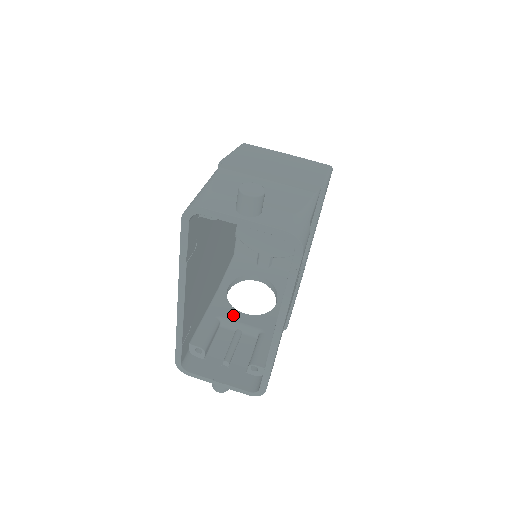
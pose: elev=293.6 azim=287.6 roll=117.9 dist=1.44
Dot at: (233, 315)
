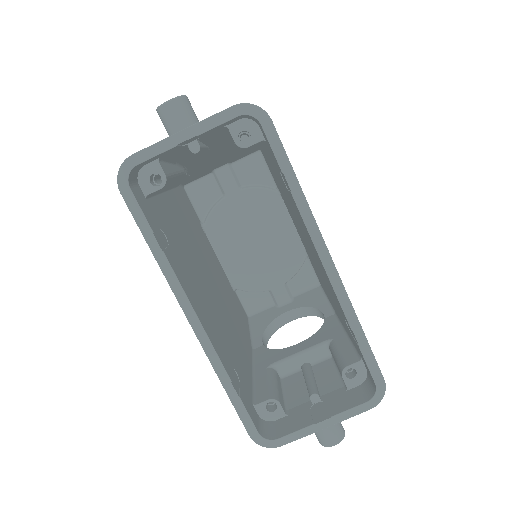
Dot at: (285, 353)
